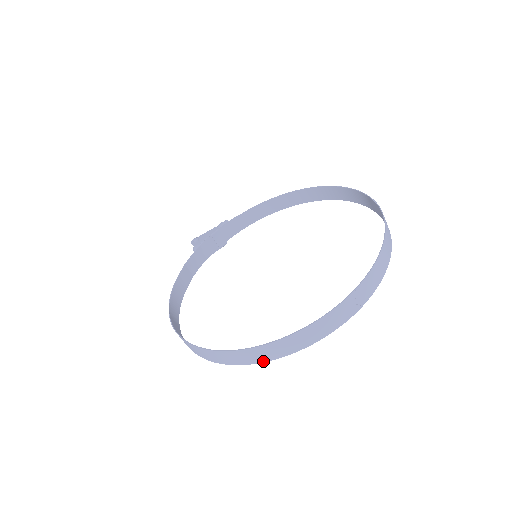
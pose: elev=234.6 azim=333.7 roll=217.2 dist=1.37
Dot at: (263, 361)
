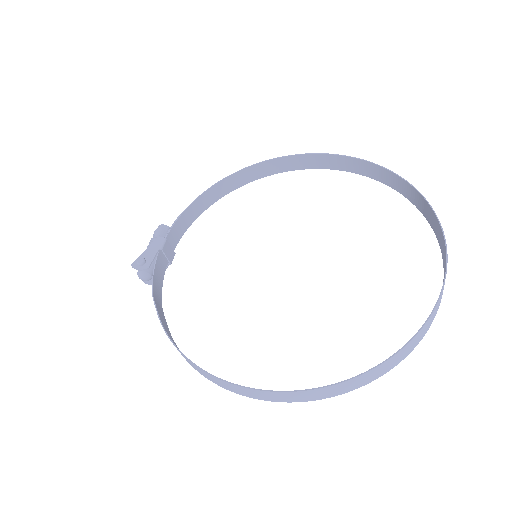
Dot at: (391, 368)
